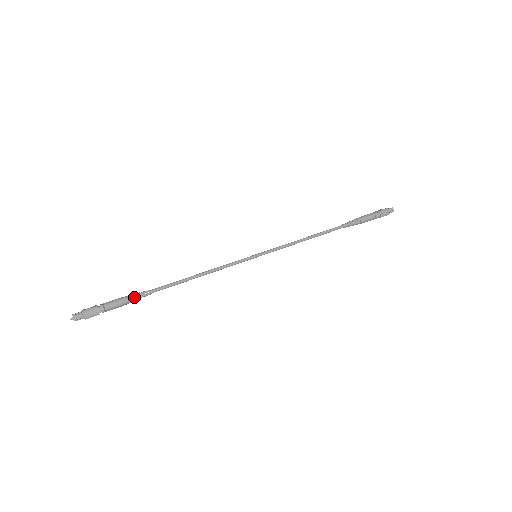
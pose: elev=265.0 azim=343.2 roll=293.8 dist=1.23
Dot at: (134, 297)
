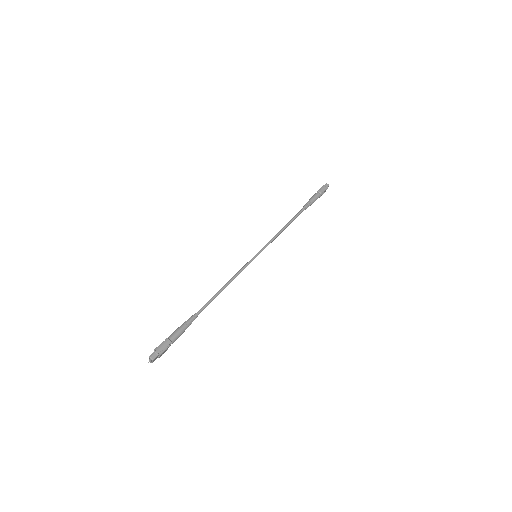
Dot at: (187, 323)
